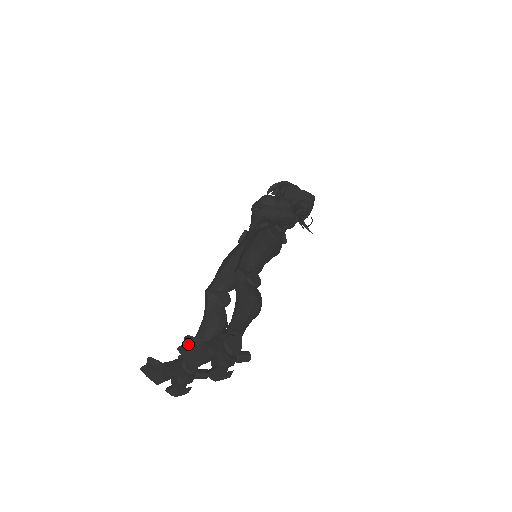
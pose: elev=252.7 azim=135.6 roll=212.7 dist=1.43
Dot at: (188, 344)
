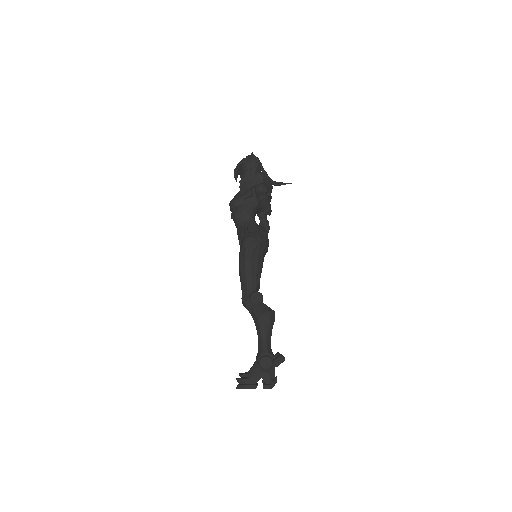
Dot at: (238, 387)
